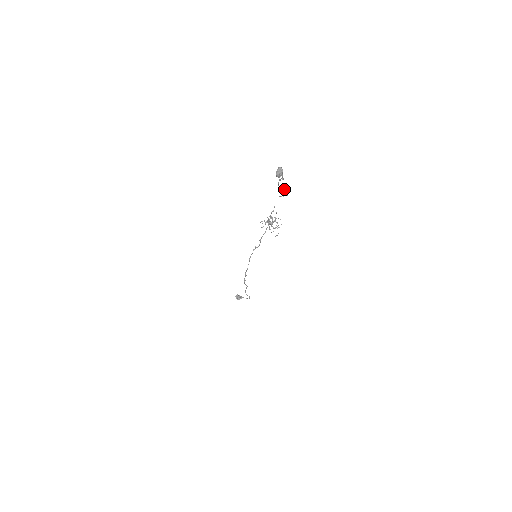
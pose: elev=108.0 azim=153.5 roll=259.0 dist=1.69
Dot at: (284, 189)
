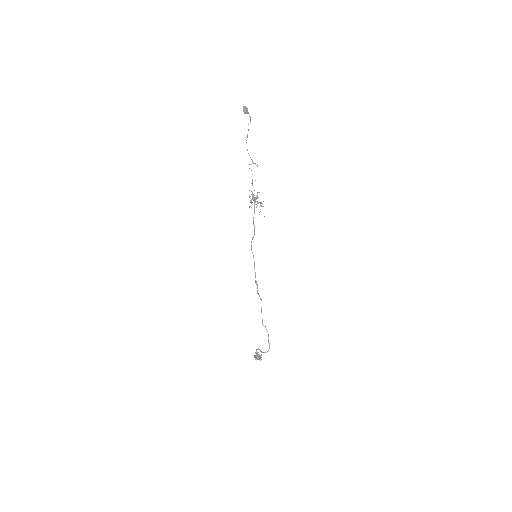
Dot at: (253, 162)
